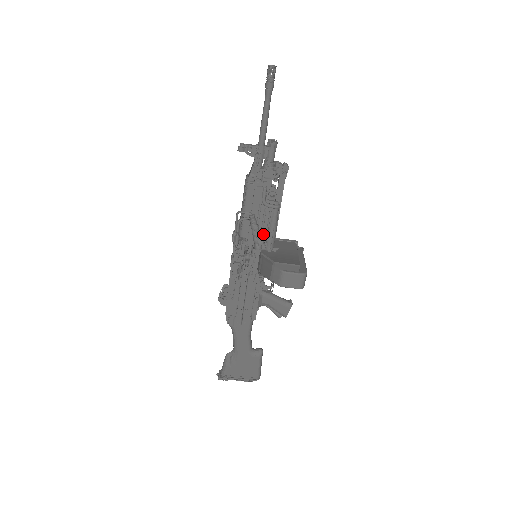
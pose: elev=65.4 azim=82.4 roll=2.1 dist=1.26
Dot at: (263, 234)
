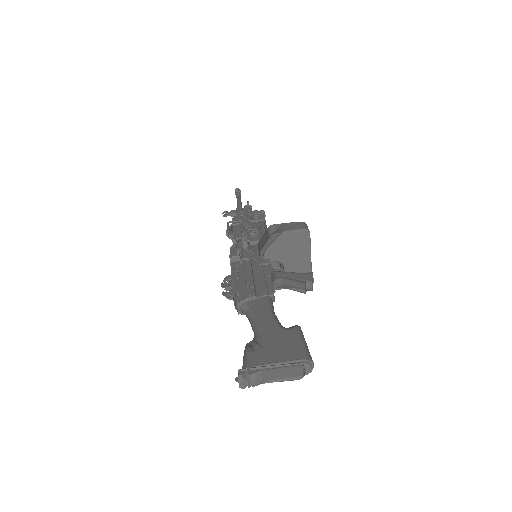
Dot at: occluded
